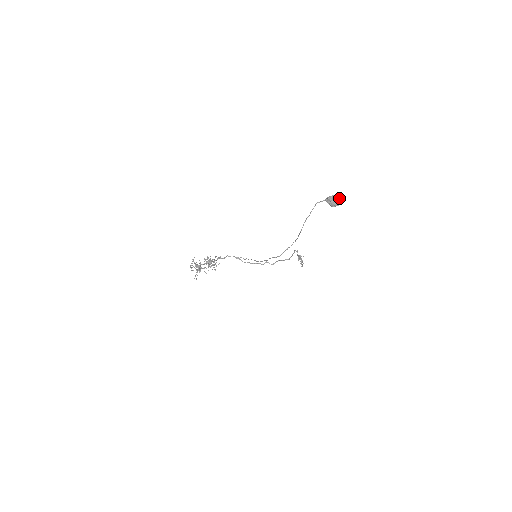
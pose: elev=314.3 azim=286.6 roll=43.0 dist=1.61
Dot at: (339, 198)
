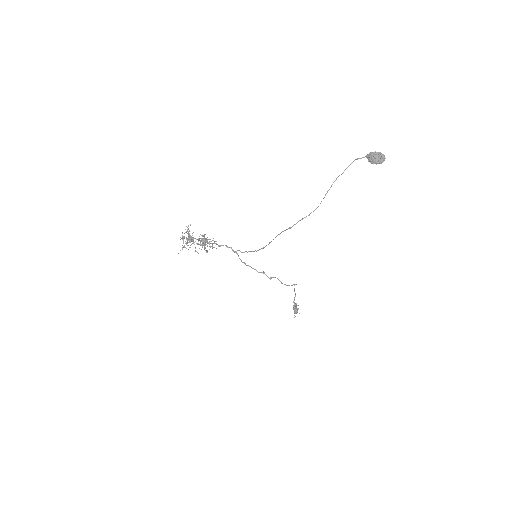
Dot at: (383, 155)
